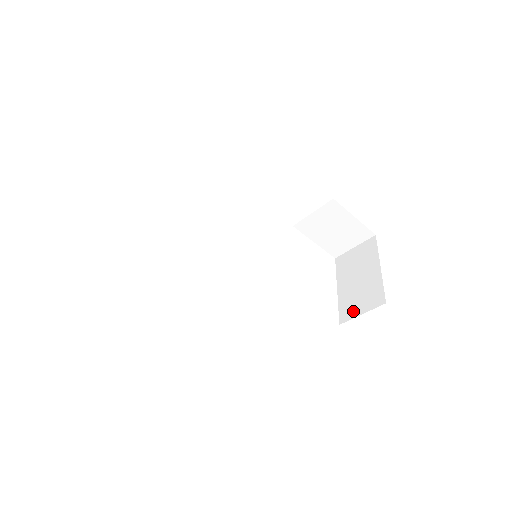
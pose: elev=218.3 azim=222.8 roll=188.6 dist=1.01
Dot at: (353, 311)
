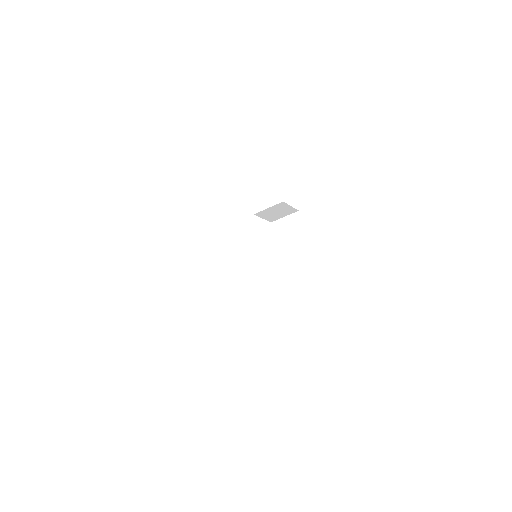
Dot at: (293, 262)
